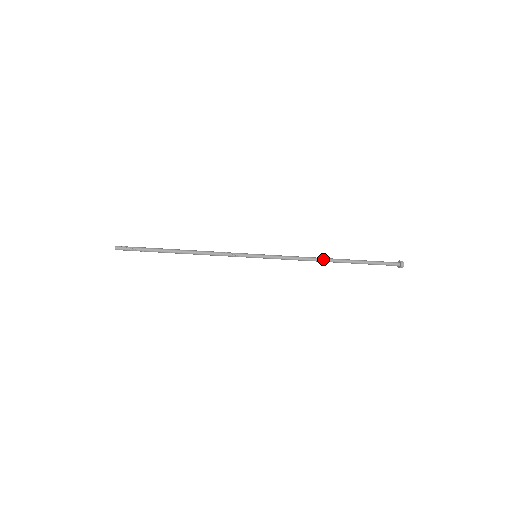
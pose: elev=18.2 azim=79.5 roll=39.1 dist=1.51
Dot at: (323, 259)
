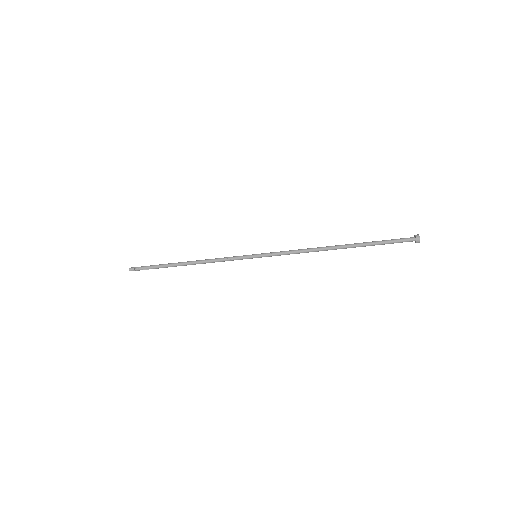
Dot at: (325, 249)
